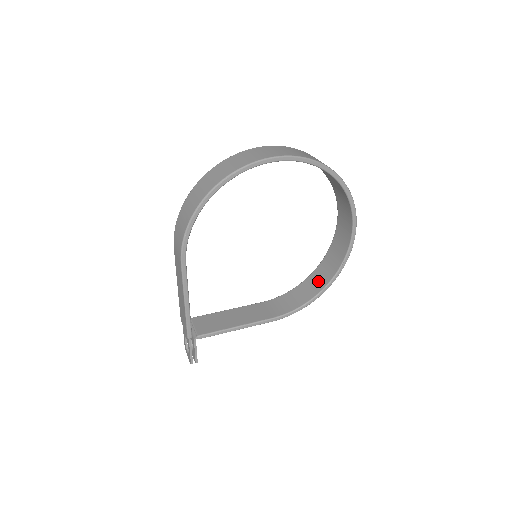
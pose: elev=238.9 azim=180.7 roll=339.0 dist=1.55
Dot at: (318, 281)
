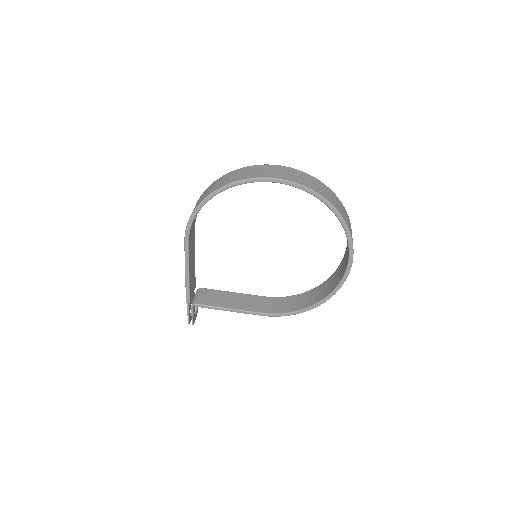
Dot at: (314, 296)
